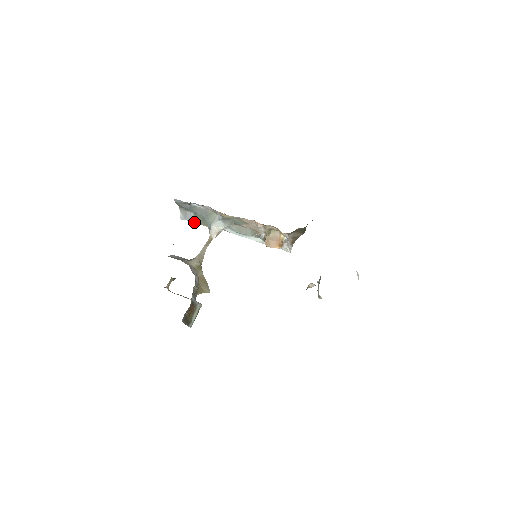
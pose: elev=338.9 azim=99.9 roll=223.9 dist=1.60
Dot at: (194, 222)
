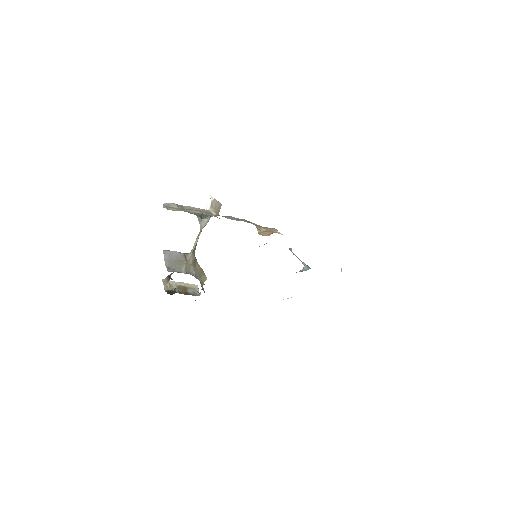
Dot at: occluded
